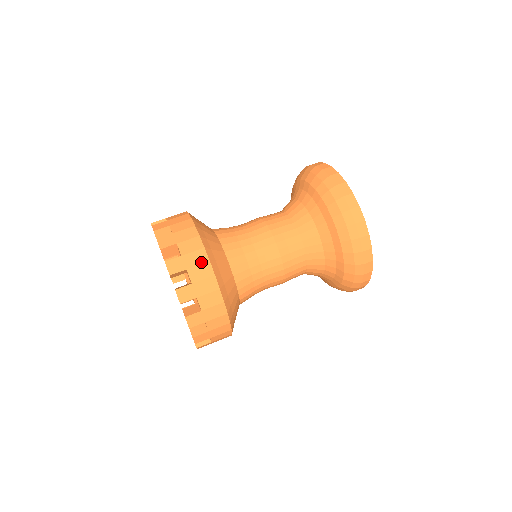
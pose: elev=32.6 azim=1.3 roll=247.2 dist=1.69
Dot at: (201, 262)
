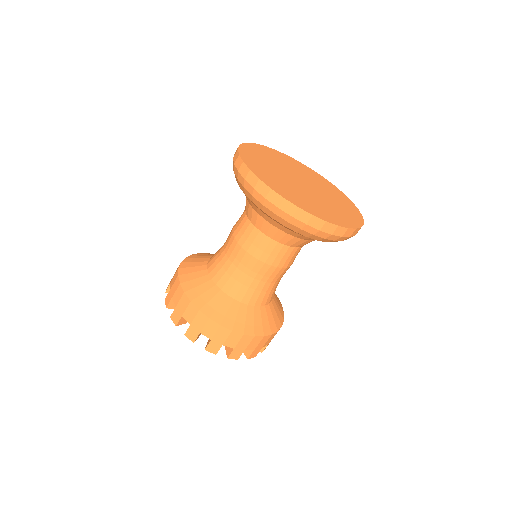
Dot at: (227, 335)
